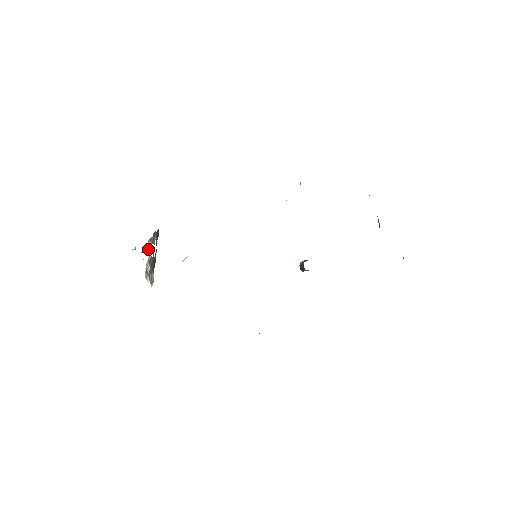
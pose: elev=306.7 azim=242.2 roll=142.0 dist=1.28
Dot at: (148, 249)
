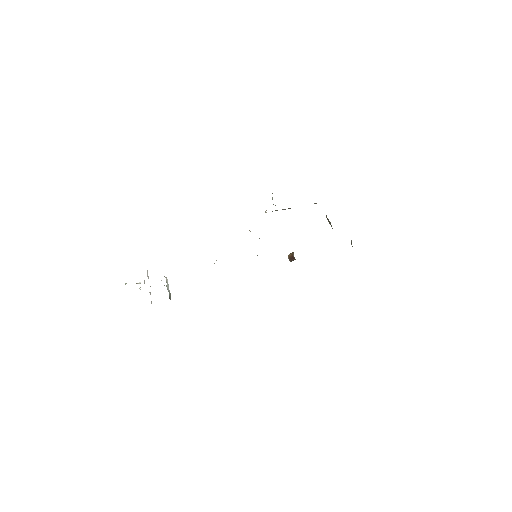
Dot at: occluded
